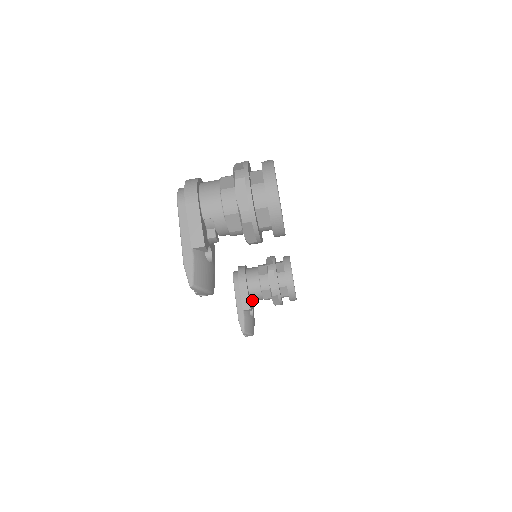
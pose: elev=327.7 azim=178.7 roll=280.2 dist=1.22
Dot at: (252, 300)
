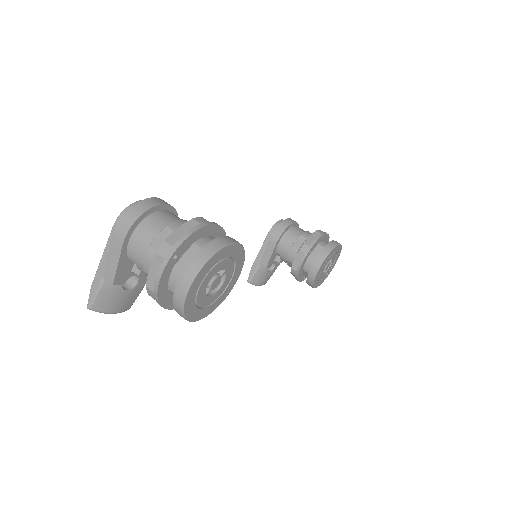
Dot at: (277, 258)
